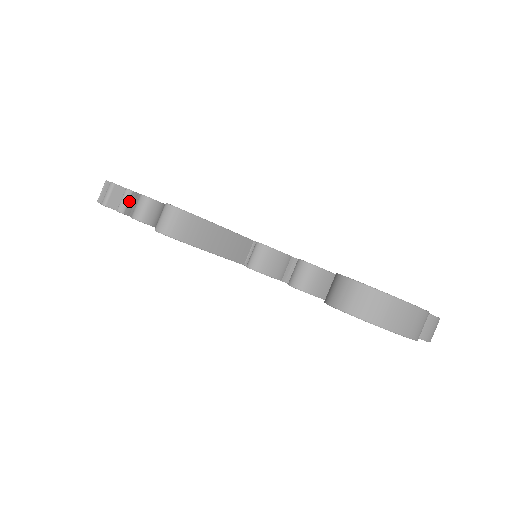
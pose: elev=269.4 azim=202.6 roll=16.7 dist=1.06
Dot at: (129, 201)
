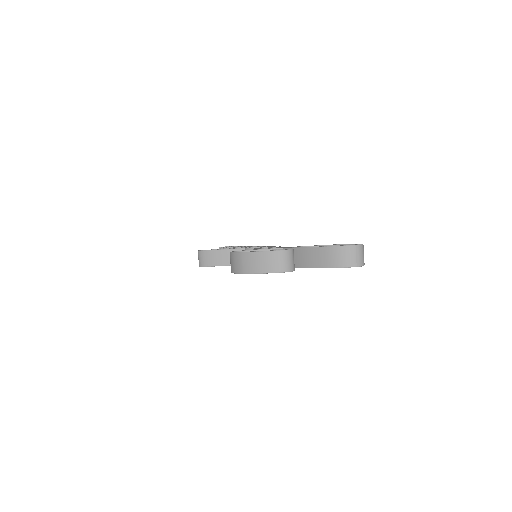
Dot at: occluded
